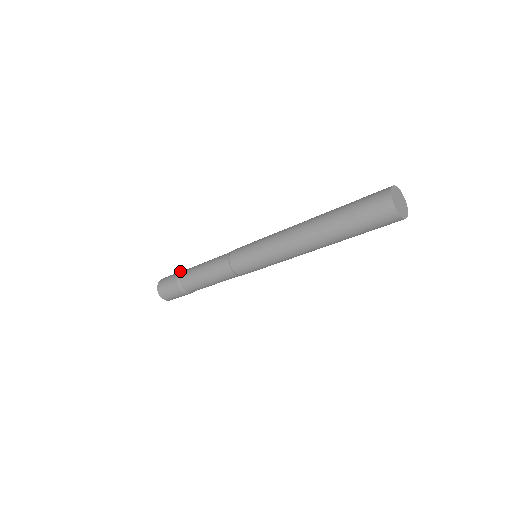
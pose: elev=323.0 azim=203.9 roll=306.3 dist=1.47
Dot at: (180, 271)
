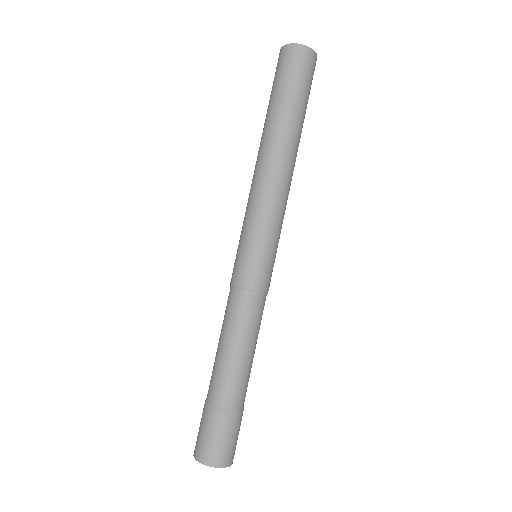
Dot at: (204, 404)
